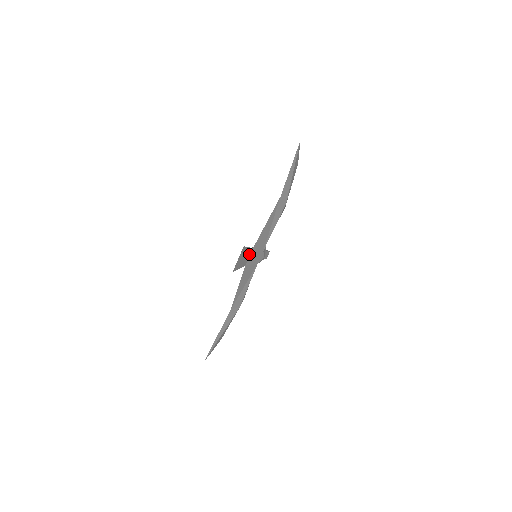
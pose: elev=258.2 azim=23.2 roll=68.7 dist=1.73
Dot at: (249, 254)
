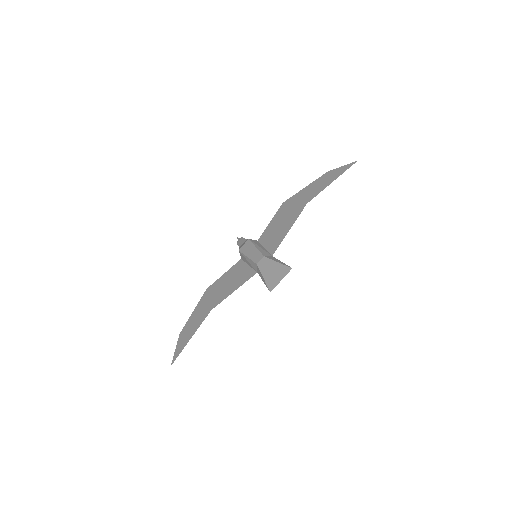
Dot at: occluded
